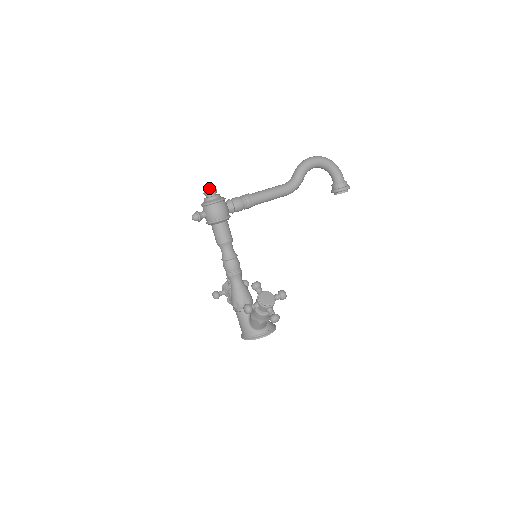
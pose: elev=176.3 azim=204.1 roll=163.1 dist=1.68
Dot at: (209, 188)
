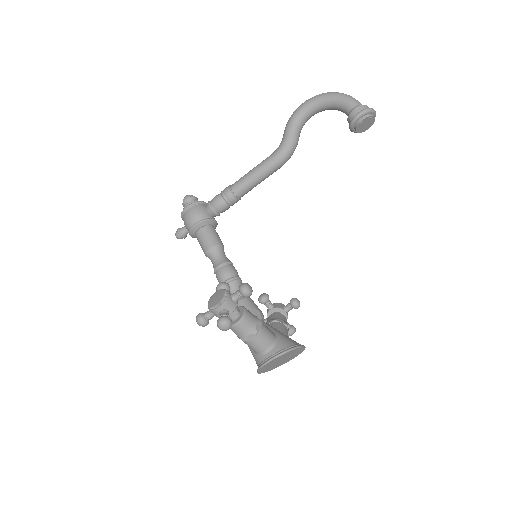
Dot at: (184, 198)
